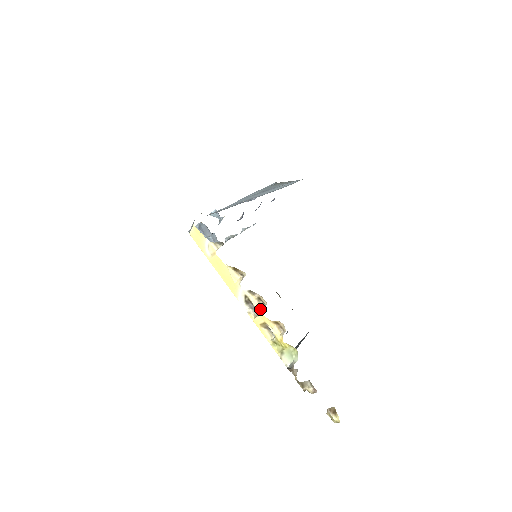
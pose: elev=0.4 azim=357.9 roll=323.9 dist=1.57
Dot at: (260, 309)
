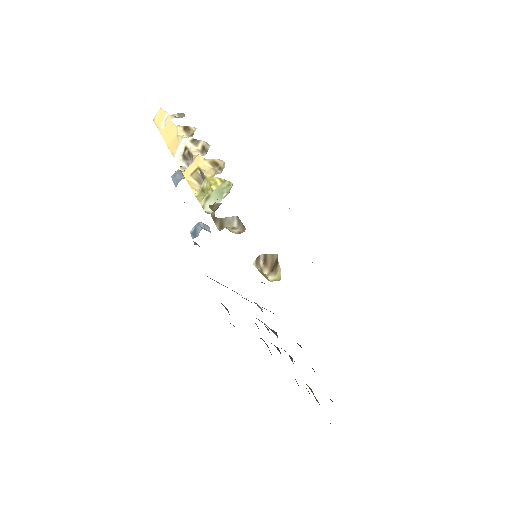
Dot at: (198, 155)
